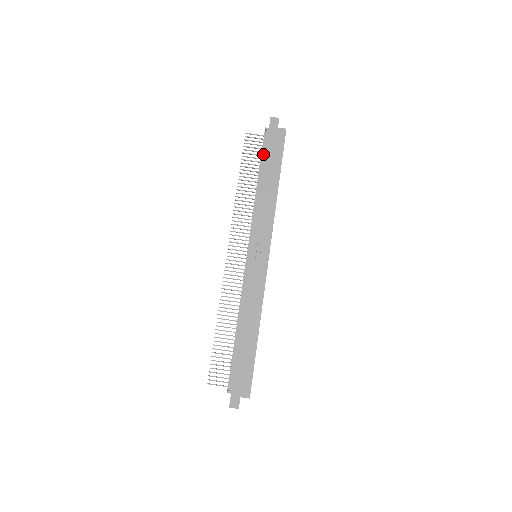
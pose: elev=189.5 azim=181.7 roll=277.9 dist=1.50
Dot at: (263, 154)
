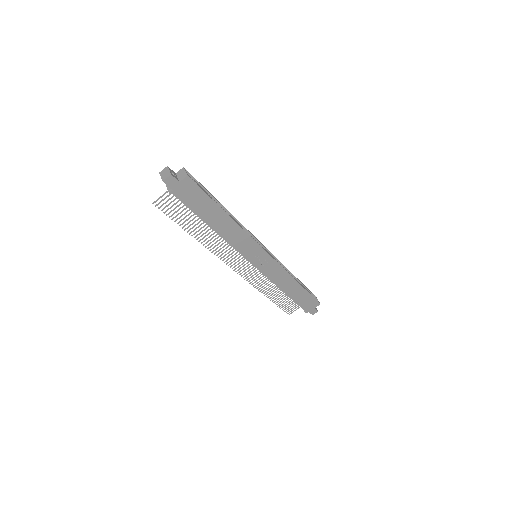
Dot at: occluded
